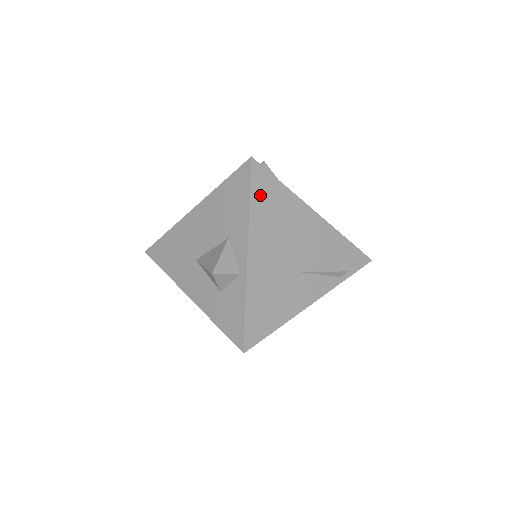
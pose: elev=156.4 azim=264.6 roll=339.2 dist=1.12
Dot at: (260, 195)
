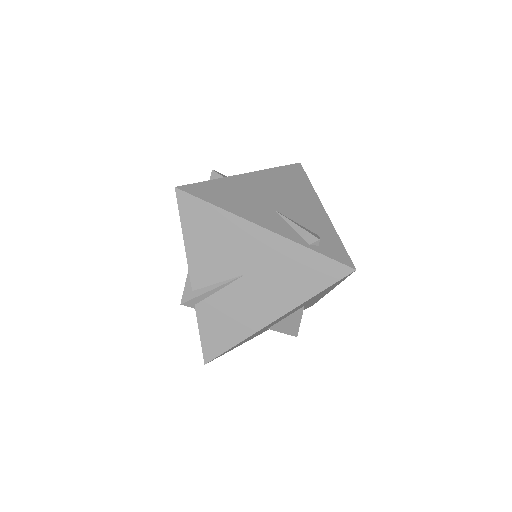
Dot at: (287, 172)
